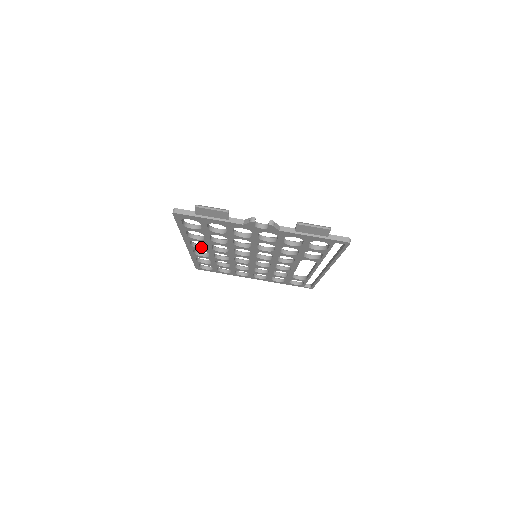
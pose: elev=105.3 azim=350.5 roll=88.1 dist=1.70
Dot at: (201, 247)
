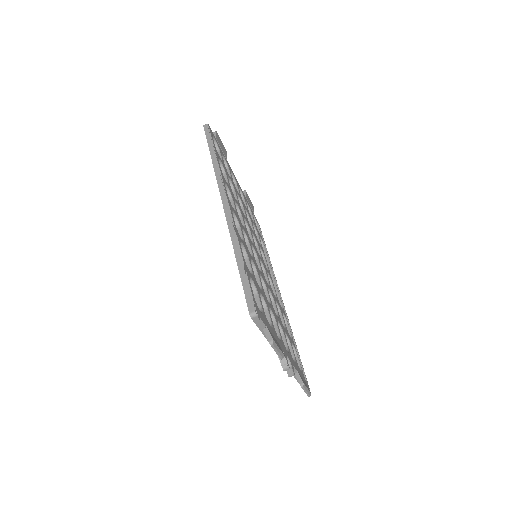
Dot at: occluded
